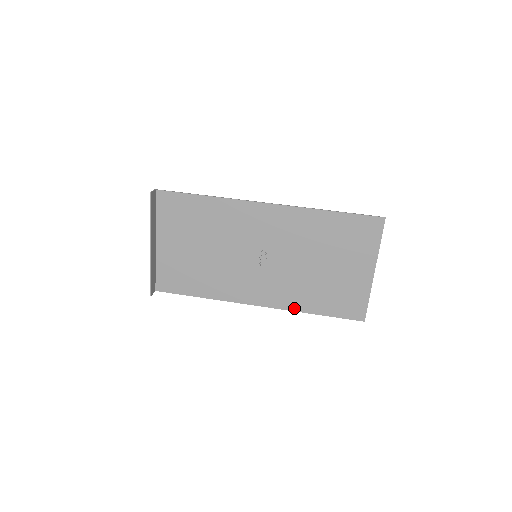
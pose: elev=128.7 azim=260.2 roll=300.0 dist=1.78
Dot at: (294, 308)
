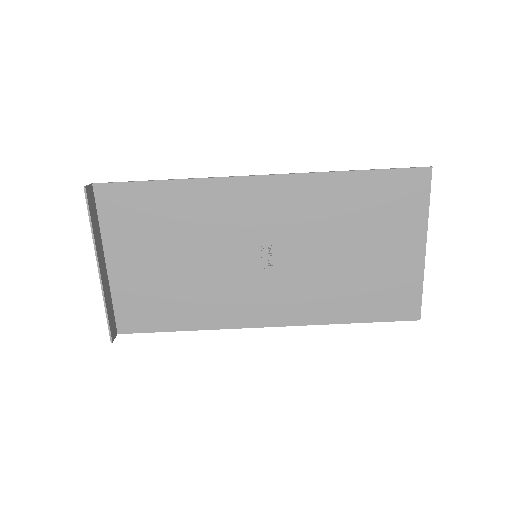
Dot at: (320, 320)
